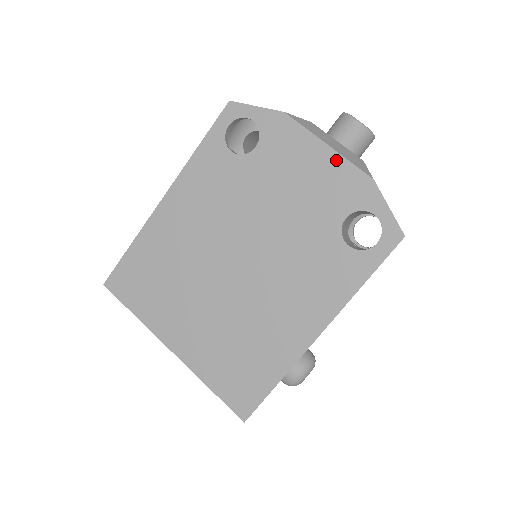
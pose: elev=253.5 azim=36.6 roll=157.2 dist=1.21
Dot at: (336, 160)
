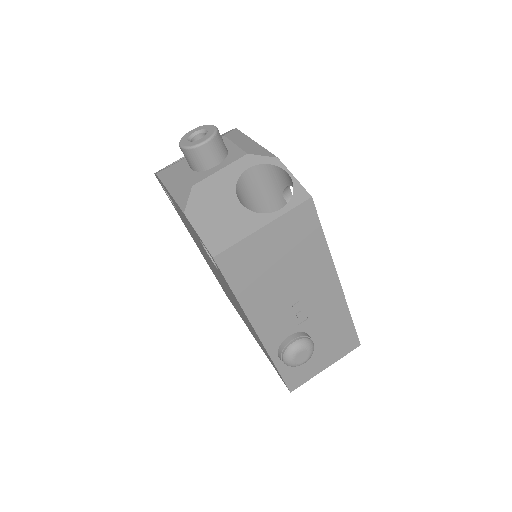
Dot at: occluded
